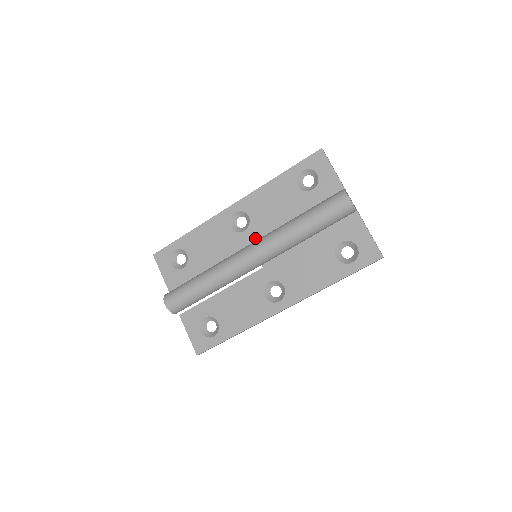
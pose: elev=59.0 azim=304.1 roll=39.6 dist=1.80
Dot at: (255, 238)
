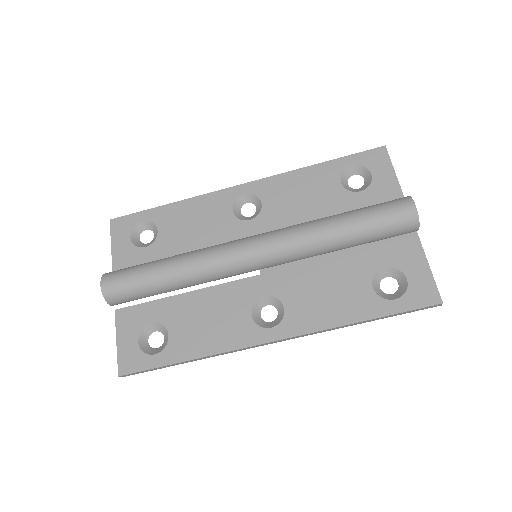
Dot at: occluded
